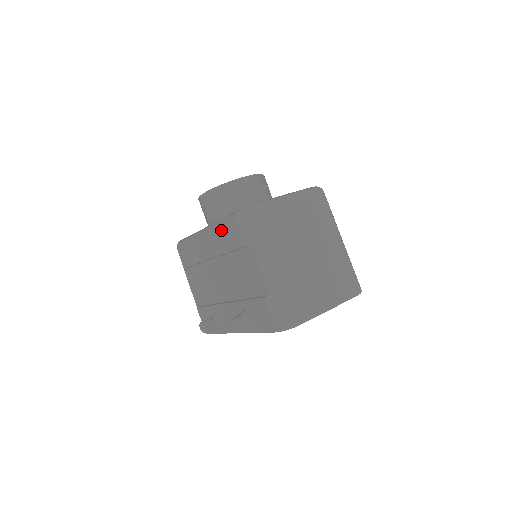
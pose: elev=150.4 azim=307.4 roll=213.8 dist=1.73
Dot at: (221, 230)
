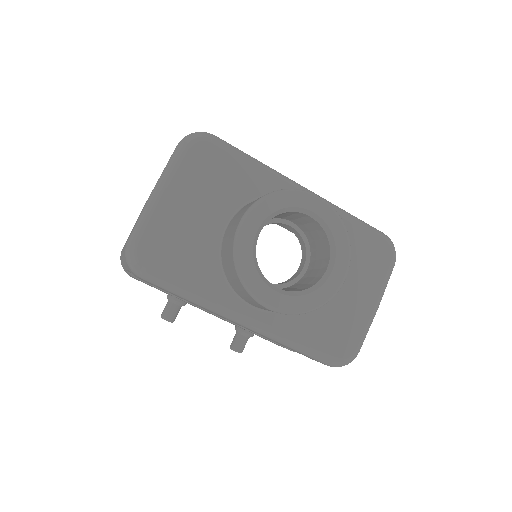
Dot at: occluded
